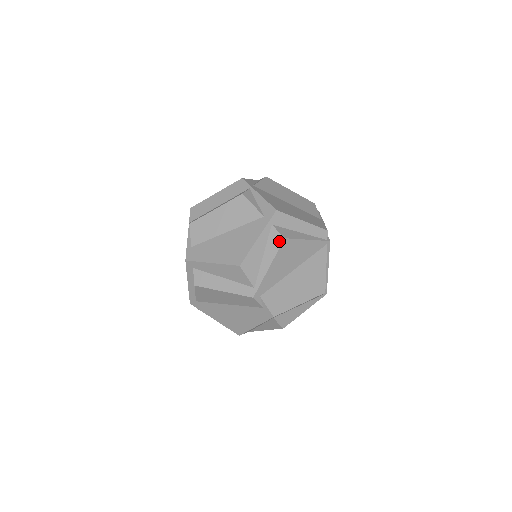
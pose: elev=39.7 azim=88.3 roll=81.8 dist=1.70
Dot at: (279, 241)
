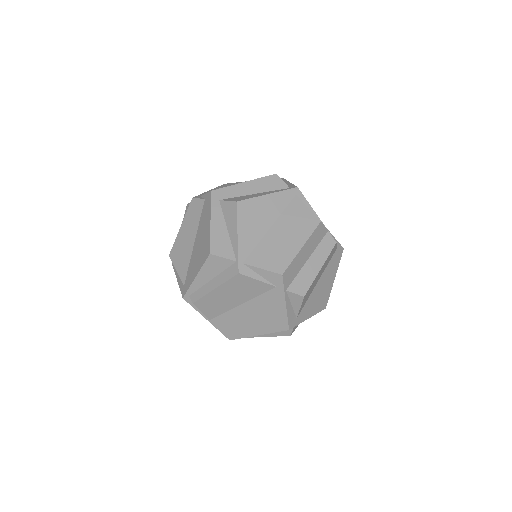
Dot at: occluded
